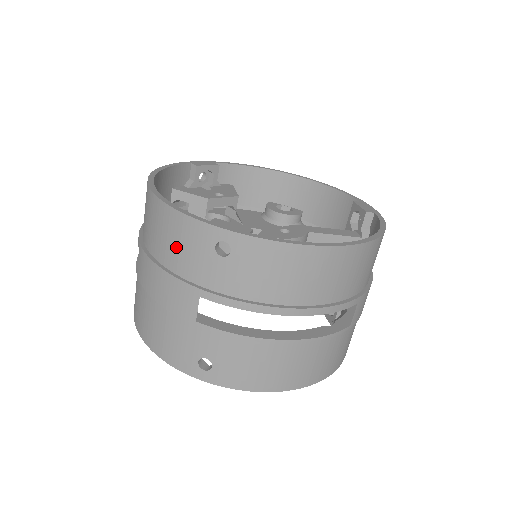
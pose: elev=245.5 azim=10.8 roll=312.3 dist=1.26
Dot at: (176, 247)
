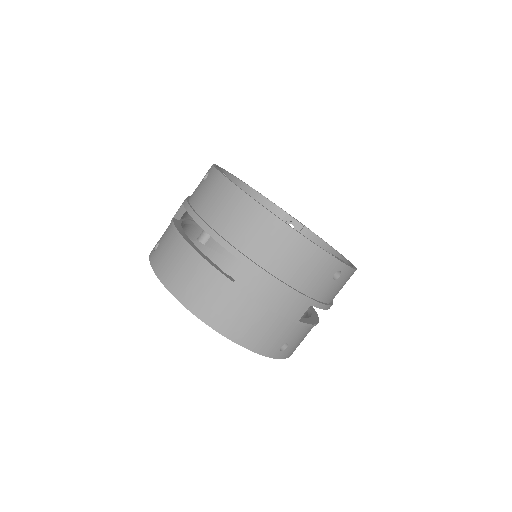
Dot at: occluded
